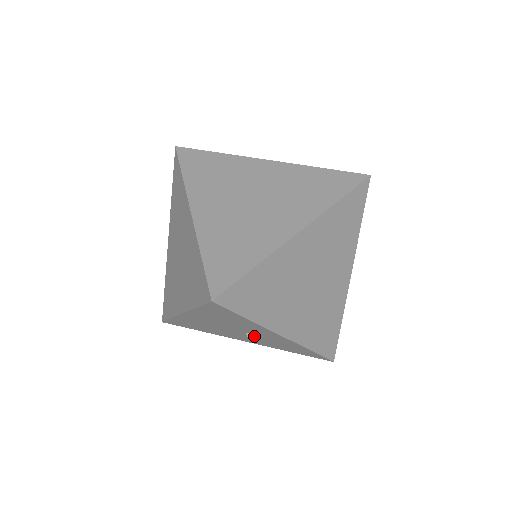
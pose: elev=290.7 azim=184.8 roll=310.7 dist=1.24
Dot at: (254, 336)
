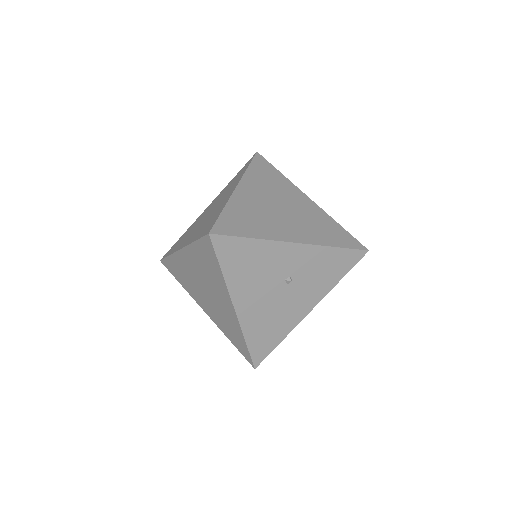
Dot at: (295, 280)
